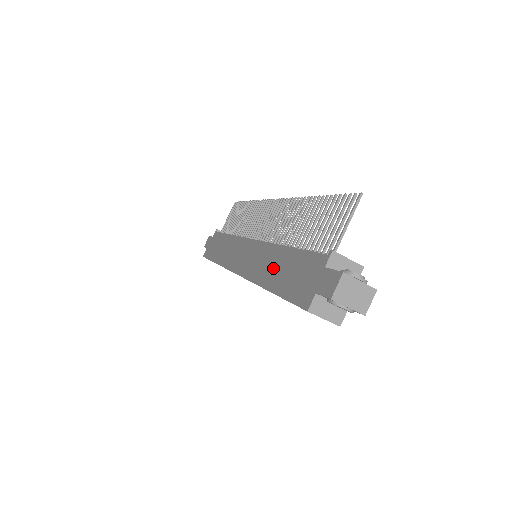
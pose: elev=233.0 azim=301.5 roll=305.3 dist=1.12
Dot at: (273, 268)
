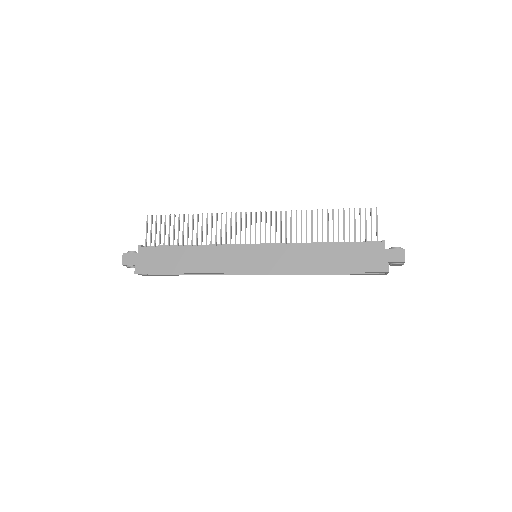
Dot at: (321, 259)
